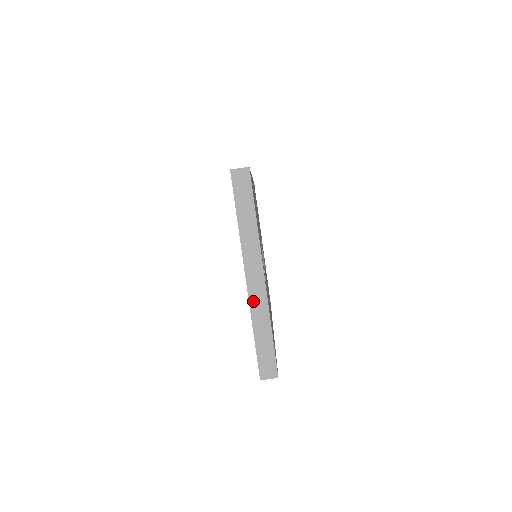
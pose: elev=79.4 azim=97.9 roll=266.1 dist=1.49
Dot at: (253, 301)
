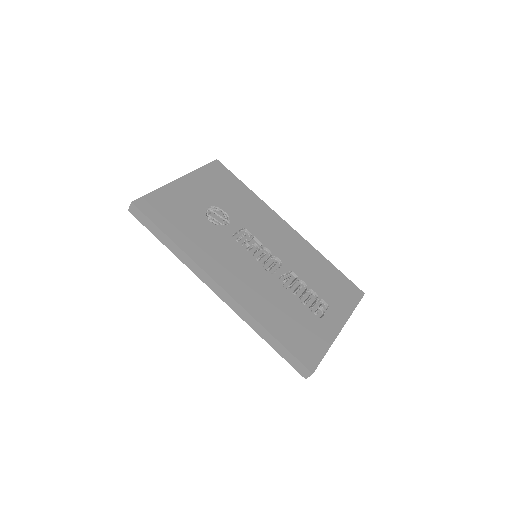
Dot at: occluded
